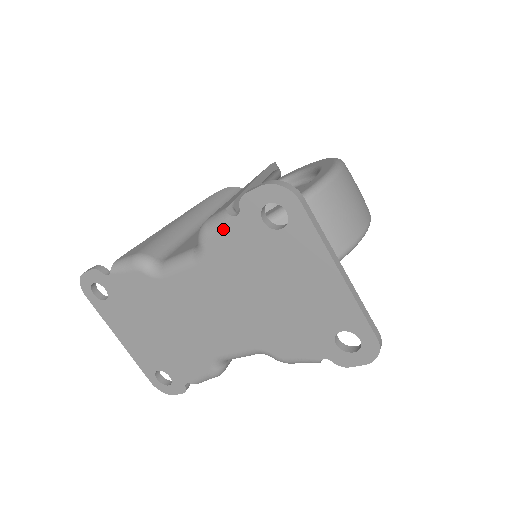
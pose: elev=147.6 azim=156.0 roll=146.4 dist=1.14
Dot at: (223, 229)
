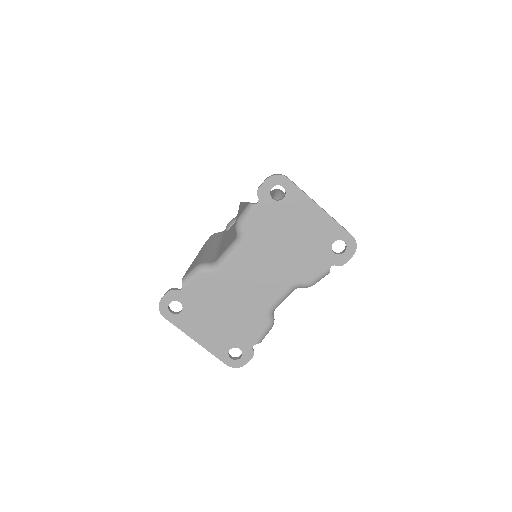
Dot at: (252, 215)
